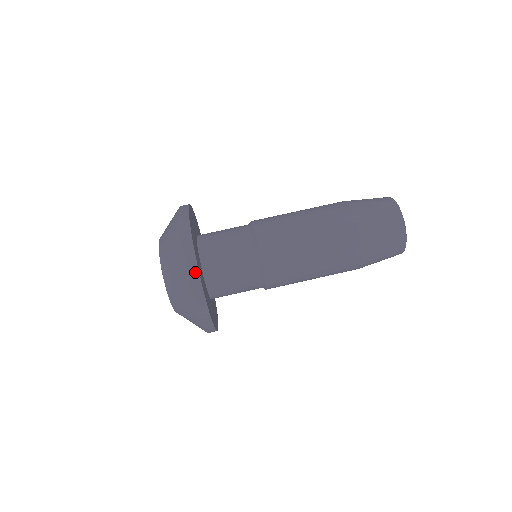
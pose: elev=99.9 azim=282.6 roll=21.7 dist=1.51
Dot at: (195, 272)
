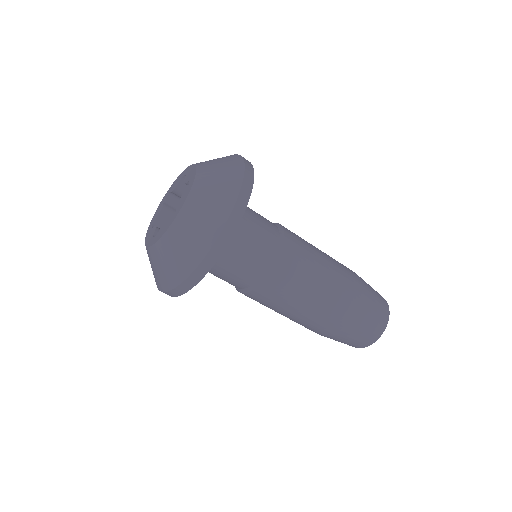
Dot at: (169, 295)
